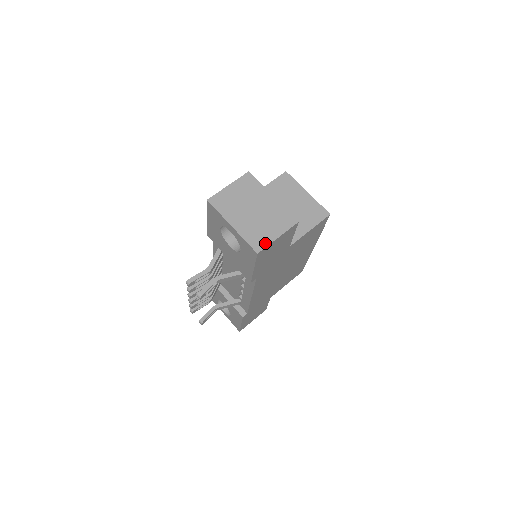
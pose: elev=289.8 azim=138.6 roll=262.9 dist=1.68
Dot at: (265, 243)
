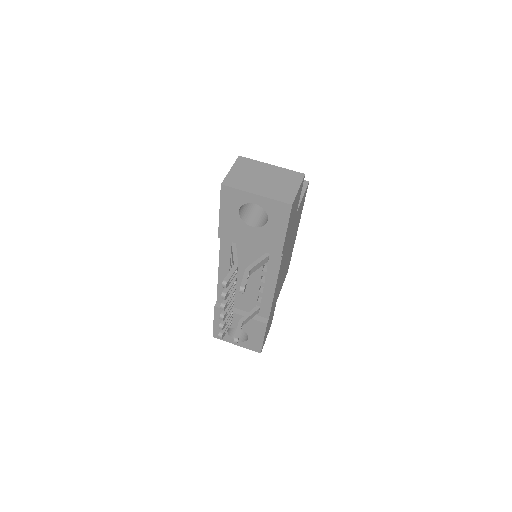
Dot at: (292, 196)
